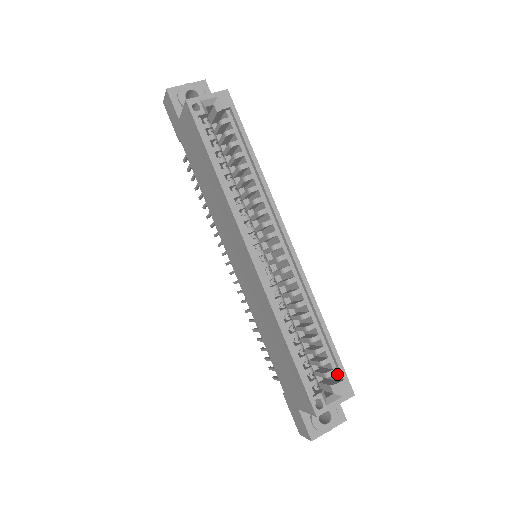
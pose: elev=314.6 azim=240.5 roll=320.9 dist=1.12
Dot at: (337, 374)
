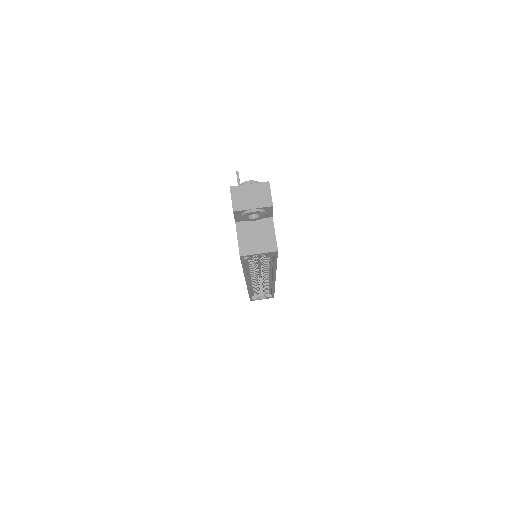
Dot at: (270, 293)
